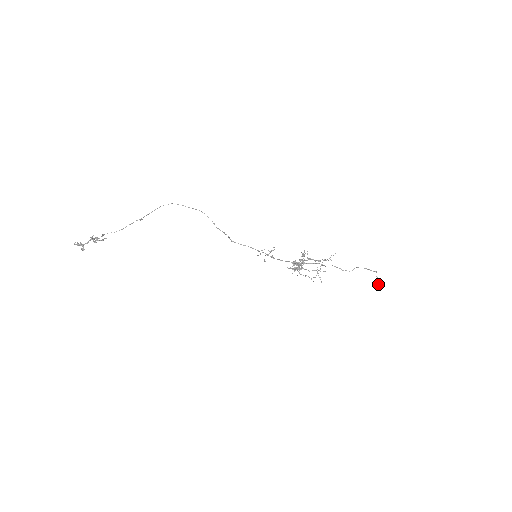
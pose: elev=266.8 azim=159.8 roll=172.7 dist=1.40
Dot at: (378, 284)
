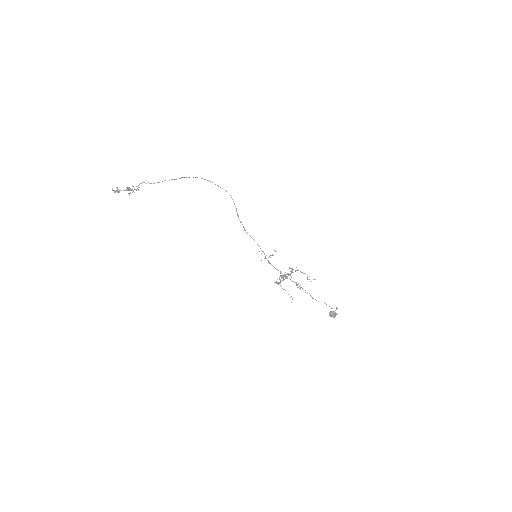
Dot at: (333, 316)
